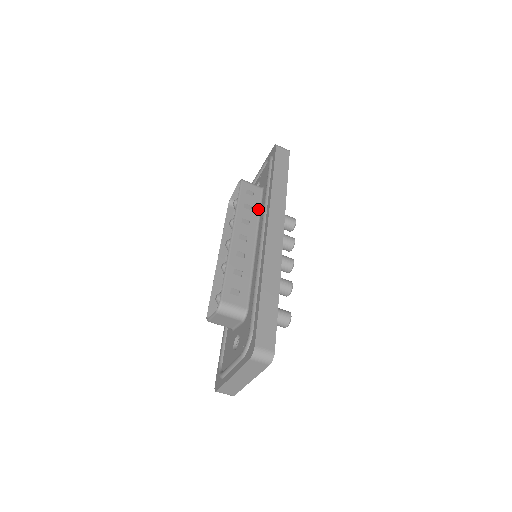
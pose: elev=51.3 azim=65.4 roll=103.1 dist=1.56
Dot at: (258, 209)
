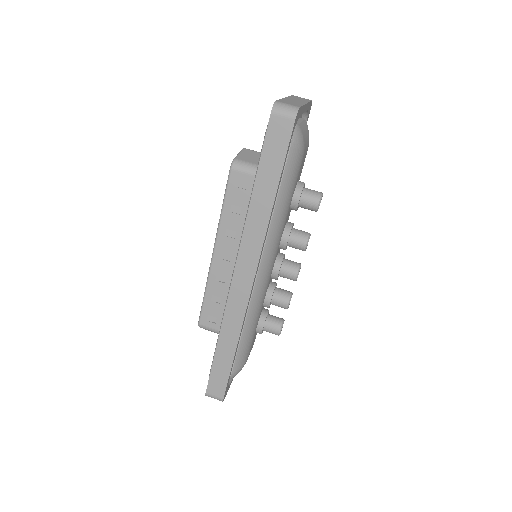
Dot at: occluded
